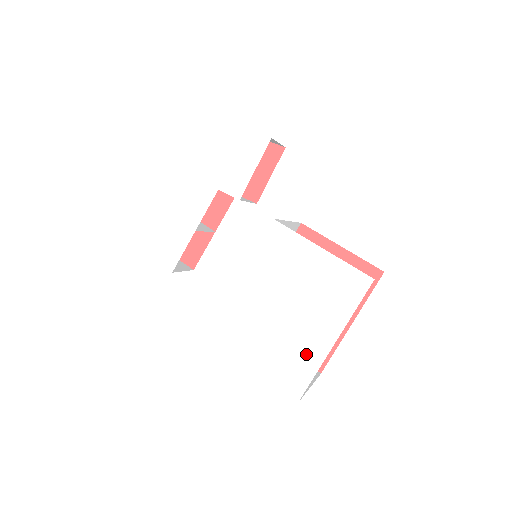
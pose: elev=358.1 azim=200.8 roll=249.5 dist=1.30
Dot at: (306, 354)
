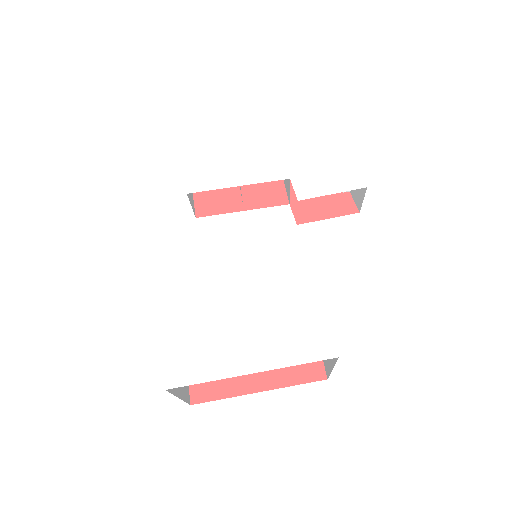
Dot at: (219, 358)
